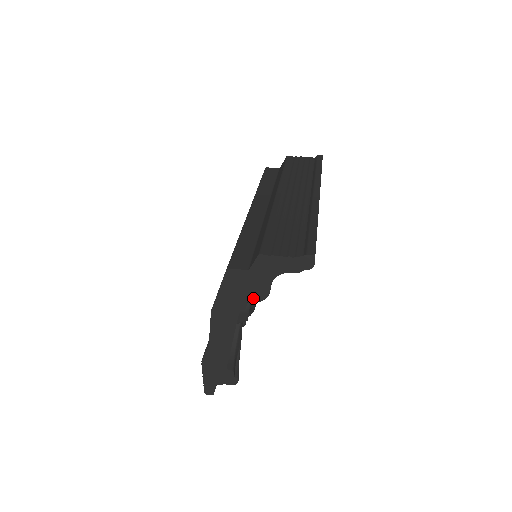
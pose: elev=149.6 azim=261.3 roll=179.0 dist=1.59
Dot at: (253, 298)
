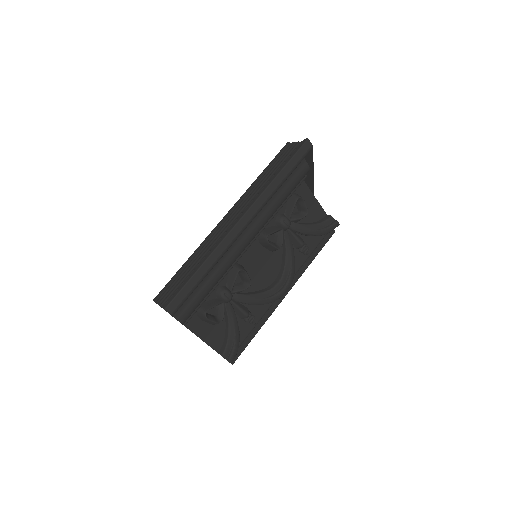
Dot at: occluded
